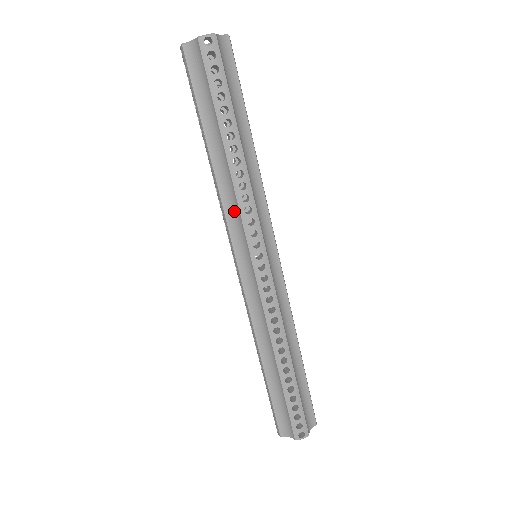
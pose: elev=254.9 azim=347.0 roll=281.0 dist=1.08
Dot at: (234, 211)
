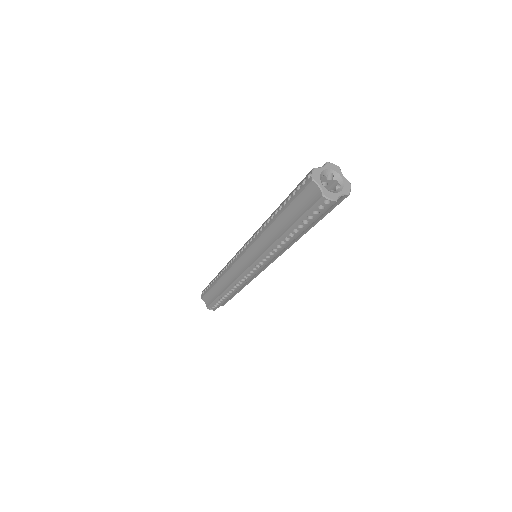
Dot at: (261, 248)
